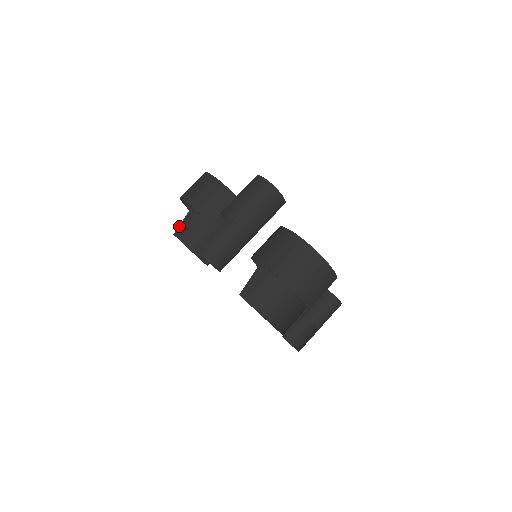
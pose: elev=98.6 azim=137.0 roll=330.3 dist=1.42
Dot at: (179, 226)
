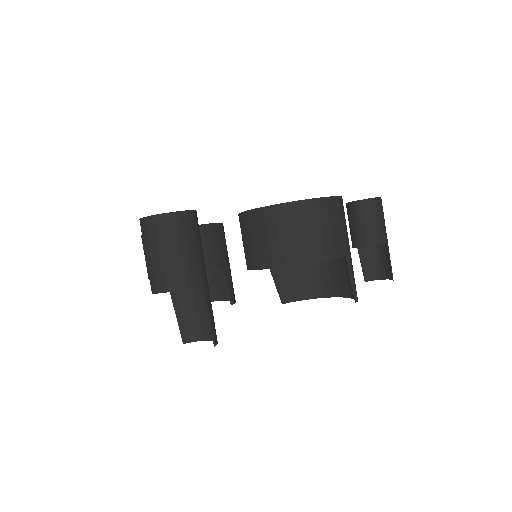
Dot at: occluded
